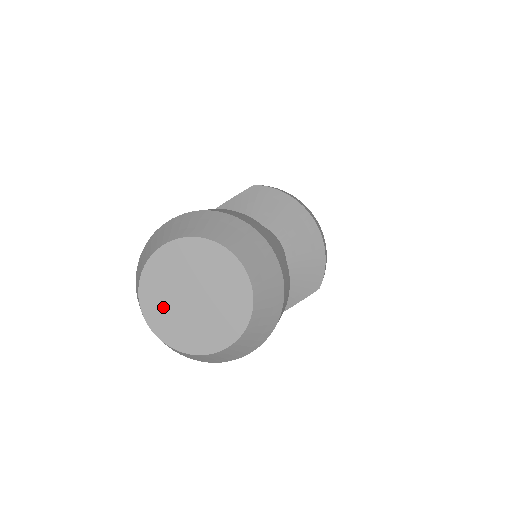
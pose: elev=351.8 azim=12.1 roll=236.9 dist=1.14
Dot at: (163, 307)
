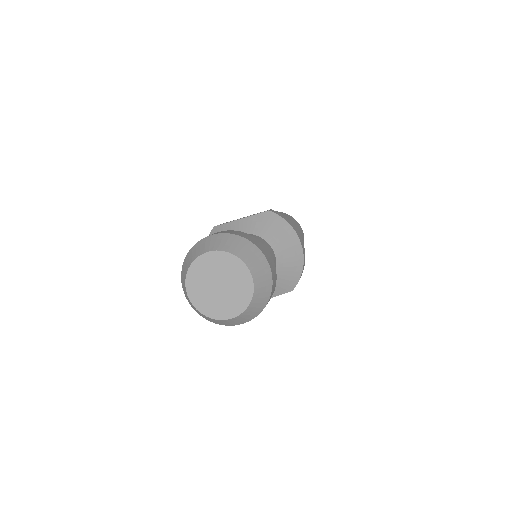
Dot at: (199, 286)
